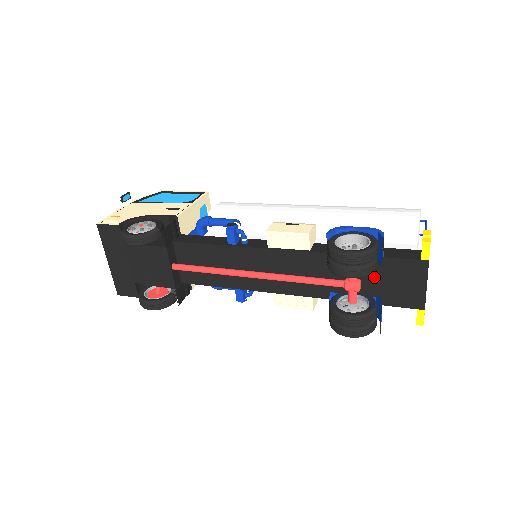
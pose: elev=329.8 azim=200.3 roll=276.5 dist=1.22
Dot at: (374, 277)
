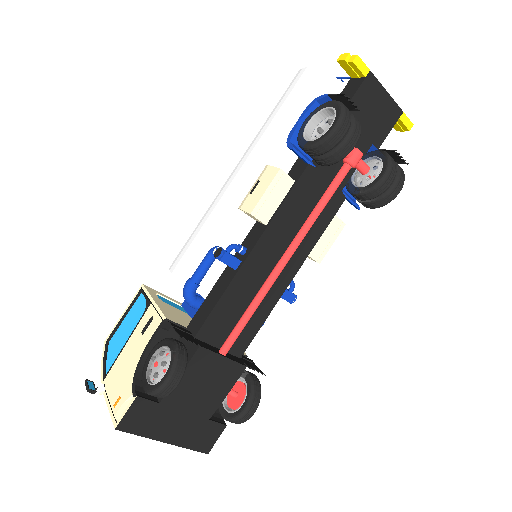
Dot at: occluded
